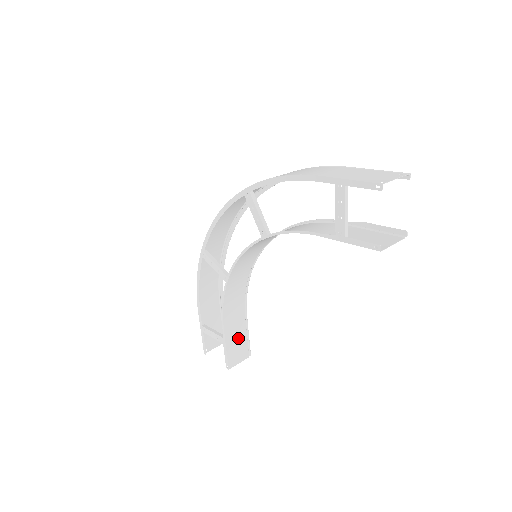
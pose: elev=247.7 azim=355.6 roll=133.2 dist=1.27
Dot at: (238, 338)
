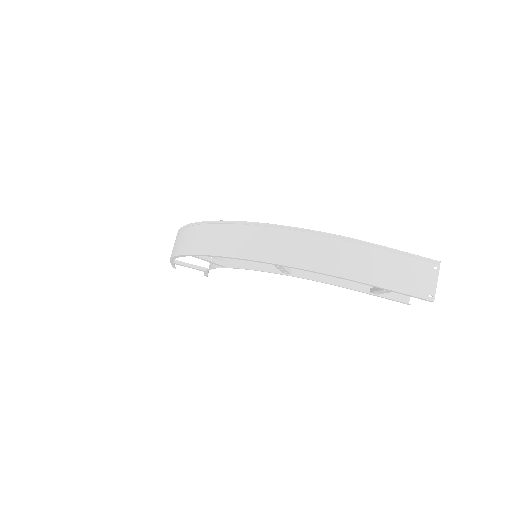
Dot at: occluded
